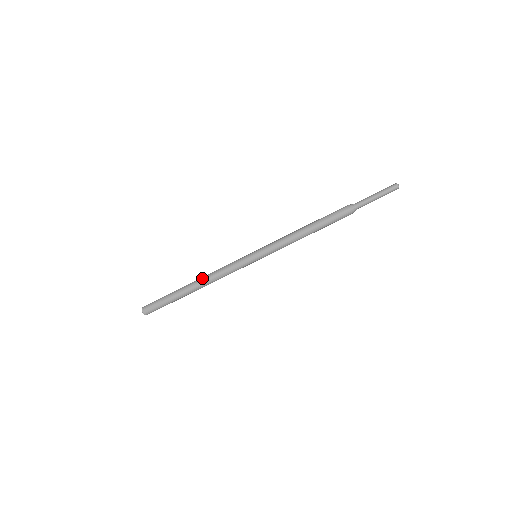
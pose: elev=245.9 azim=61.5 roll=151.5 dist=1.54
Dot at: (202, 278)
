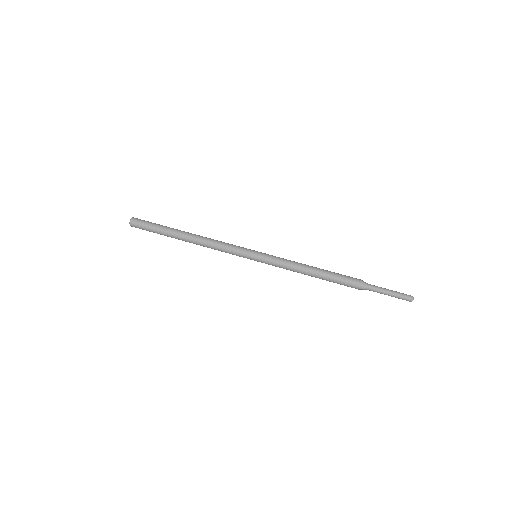
Dot at: (201, 236)
